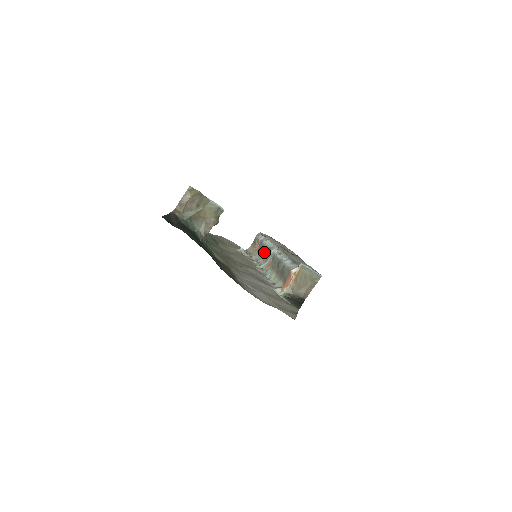
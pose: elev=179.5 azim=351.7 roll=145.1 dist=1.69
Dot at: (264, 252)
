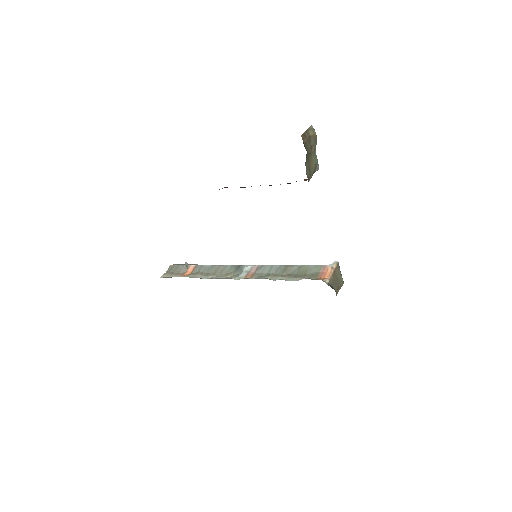
Dot at: (223, 270)
